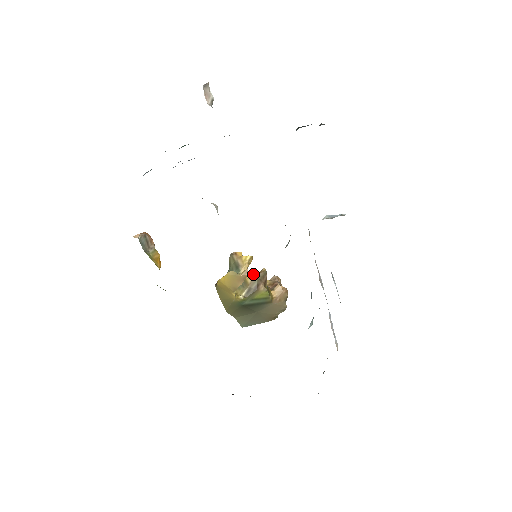
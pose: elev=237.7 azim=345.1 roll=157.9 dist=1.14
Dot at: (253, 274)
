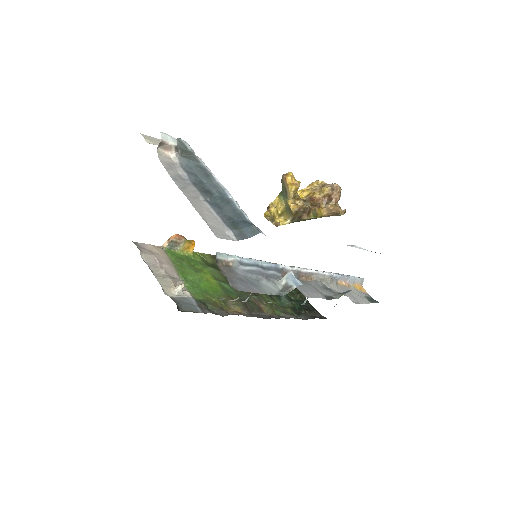
Dot at: (297, 205)
